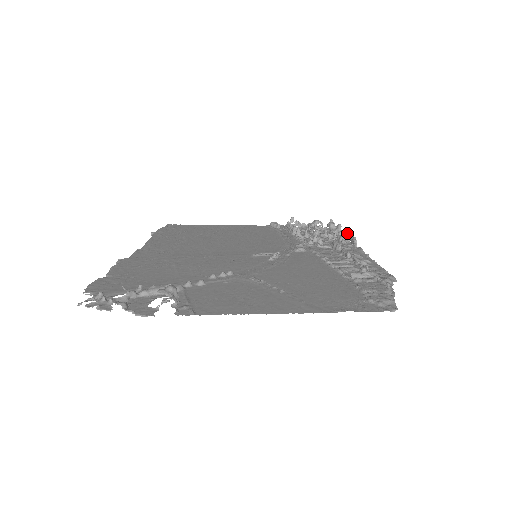
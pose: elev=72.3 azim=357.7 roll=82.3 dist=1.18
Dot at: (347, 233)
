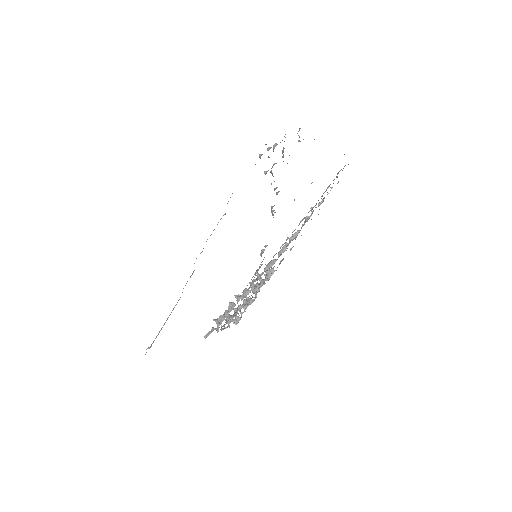
Dot at: (258, 283)
